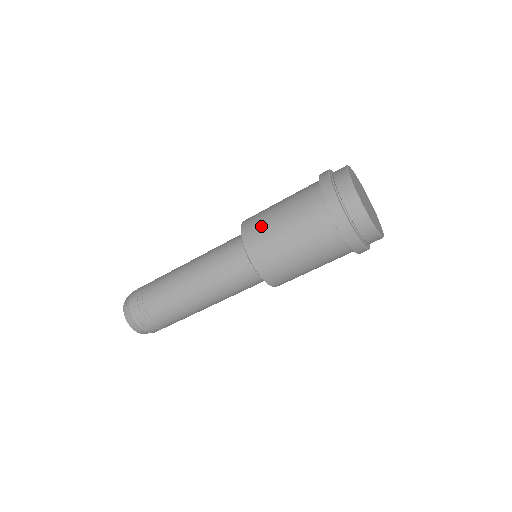
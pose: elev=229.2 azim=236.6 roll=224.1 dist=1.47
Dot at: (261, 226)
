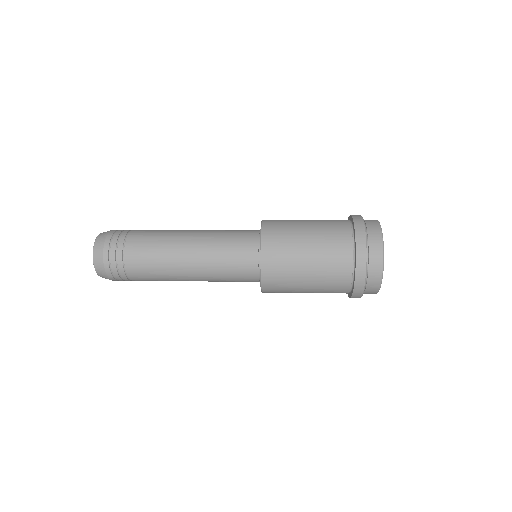
Dot at: (284, 246)
